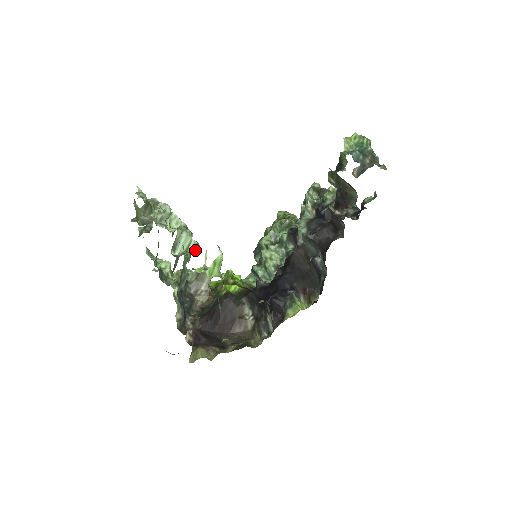
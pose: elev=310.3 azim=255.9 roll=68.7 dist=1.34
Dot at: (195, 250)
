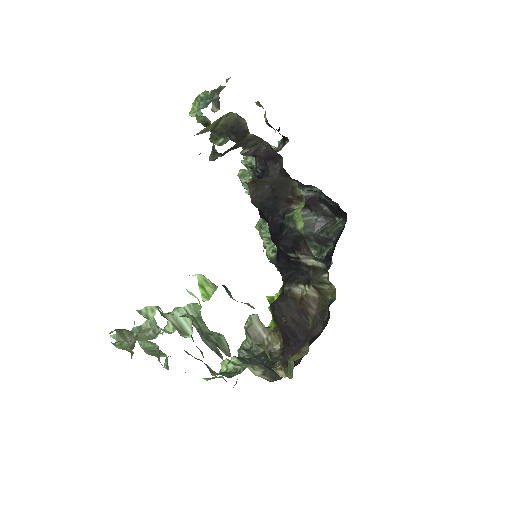
Dot at: occluded
